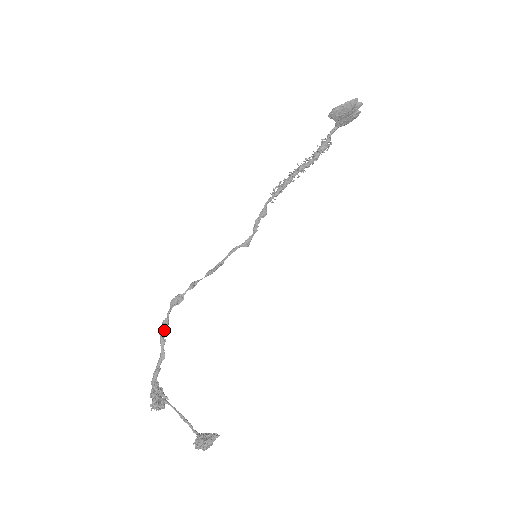
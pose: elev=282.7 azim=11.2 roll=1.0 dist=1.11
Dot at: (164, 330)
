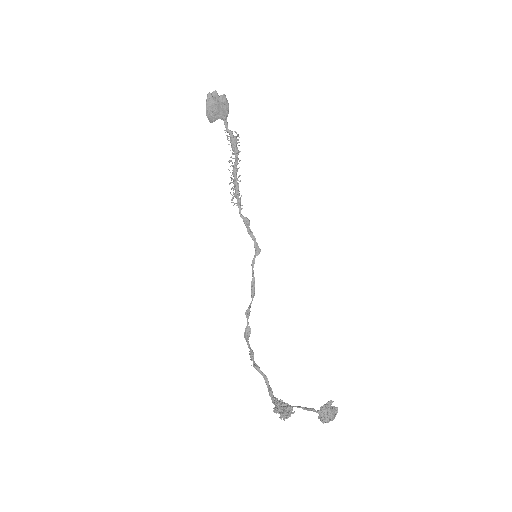
Dot at: (253, 360)
